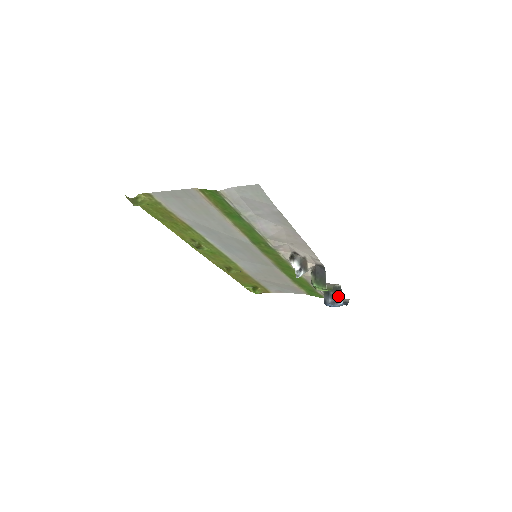
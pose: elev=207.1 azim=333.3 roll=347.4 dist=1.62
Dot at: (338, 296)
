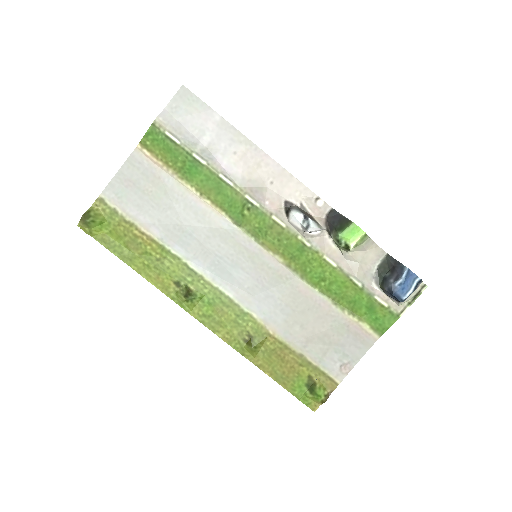
Dot at: (395, 267)
